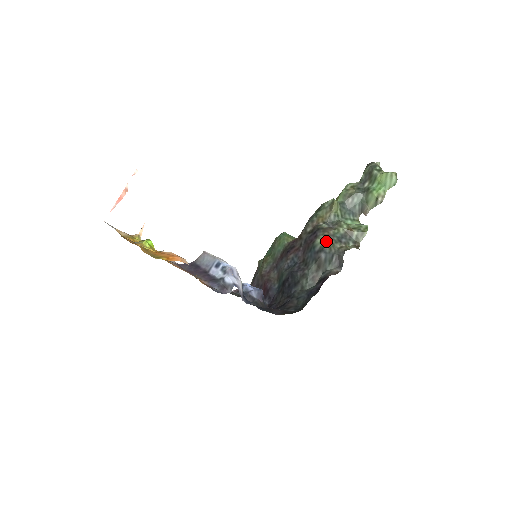
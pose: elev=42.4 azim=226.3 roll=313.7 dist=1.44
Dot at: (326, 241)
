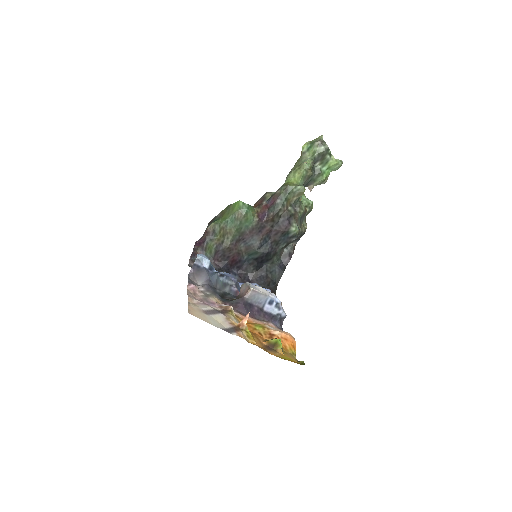
Dot at: (299, 229)
